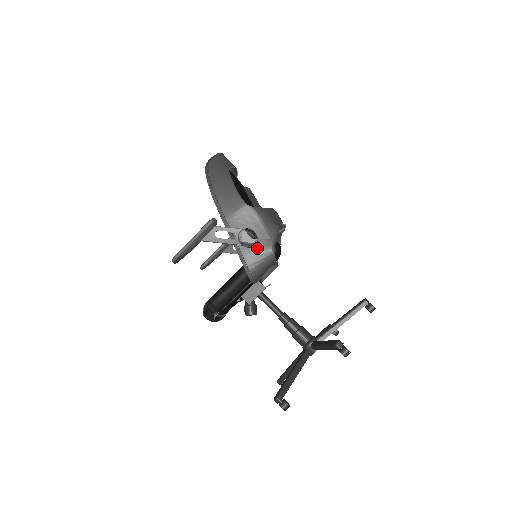
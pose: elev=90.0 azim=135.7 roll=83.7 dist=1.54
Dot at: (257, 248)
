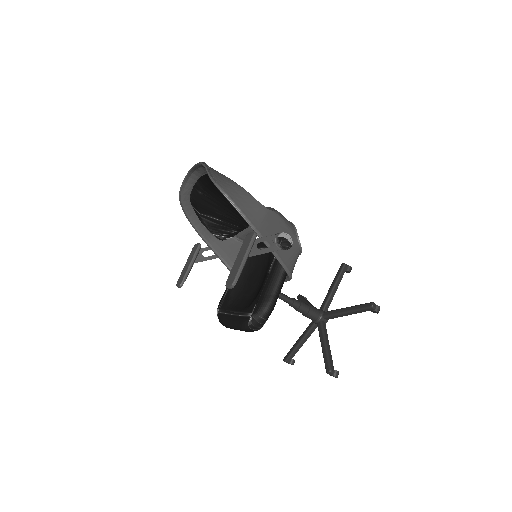
Dot at: occluded
